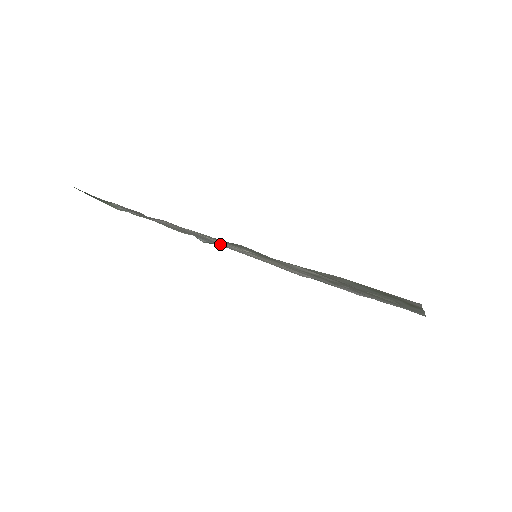
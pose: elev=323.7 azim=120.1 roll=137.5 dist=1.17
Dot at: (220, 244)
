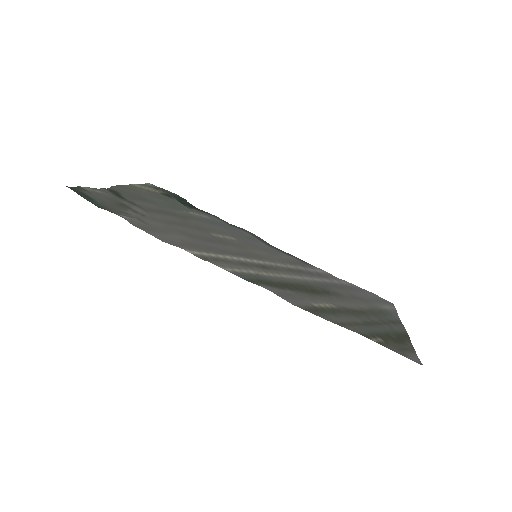
Dot at: (227, 253)
